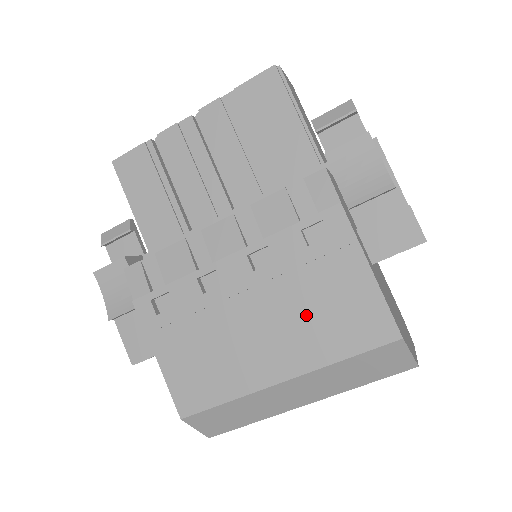
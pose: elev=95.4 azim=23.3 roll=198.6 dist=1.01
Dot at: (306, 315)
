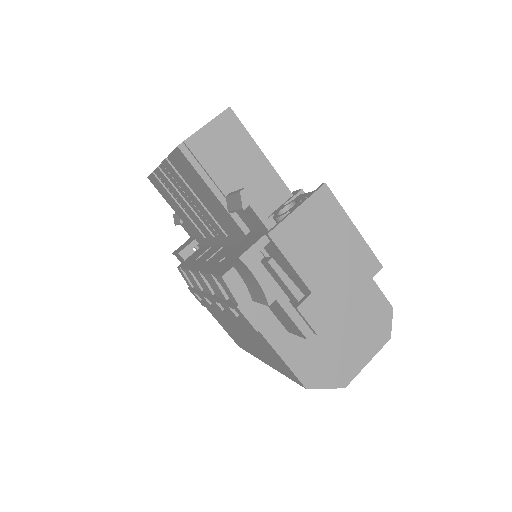
Dot at: (258, 345)
